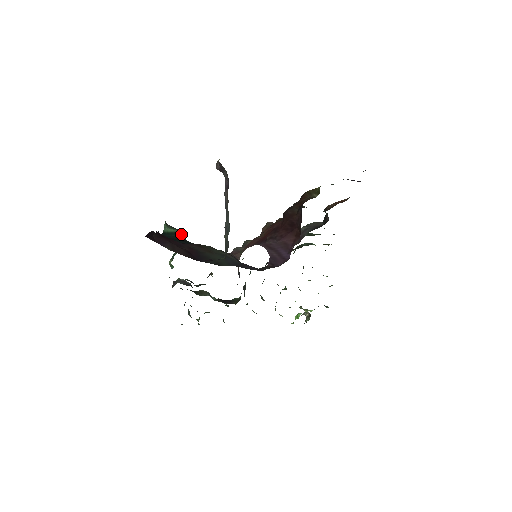
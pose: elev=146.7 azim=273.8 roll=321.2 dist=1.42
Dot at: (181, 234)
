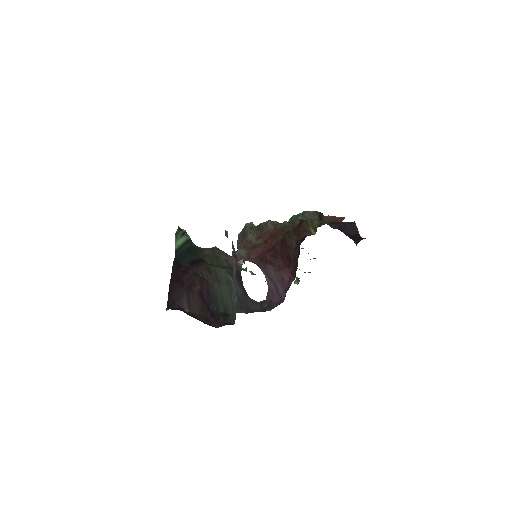
Dot at: (190, 240)
